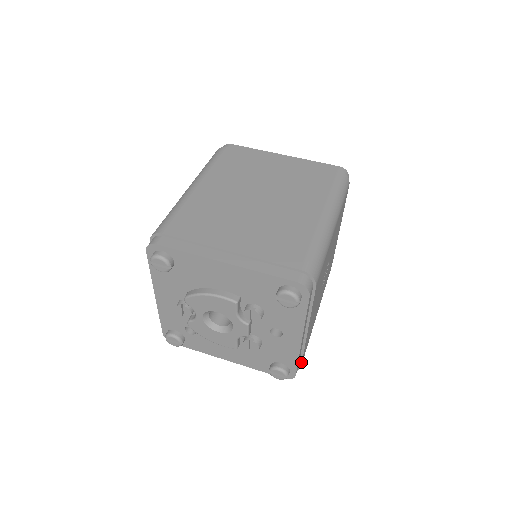
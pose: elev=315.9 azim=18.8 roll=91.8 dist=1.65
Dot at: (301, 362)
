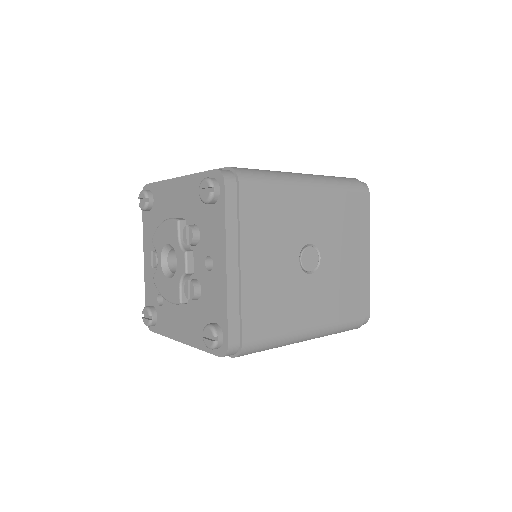
Dot at: (241, 332)
